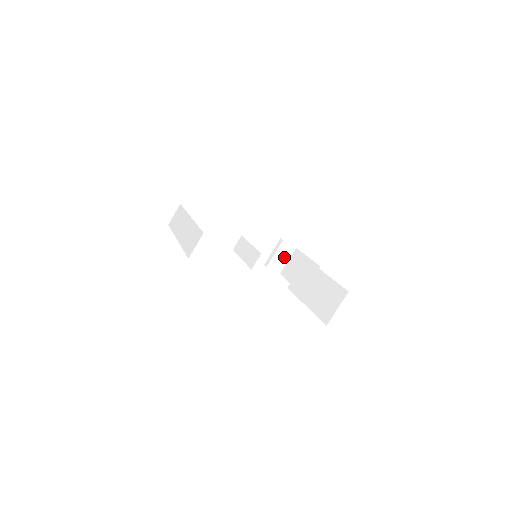
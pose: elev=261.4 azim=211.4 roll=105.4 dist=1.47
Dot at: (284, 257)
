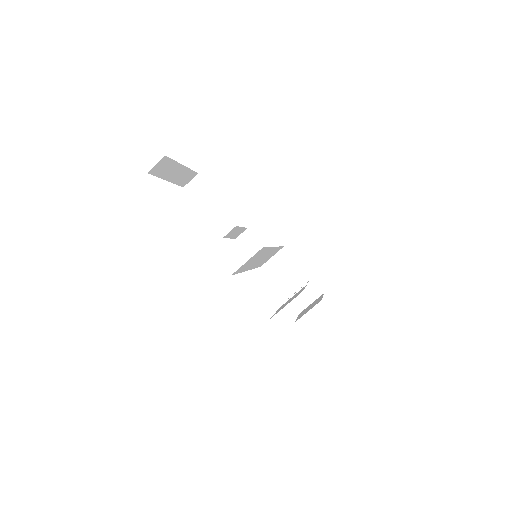
Dot at: (308, 297)
